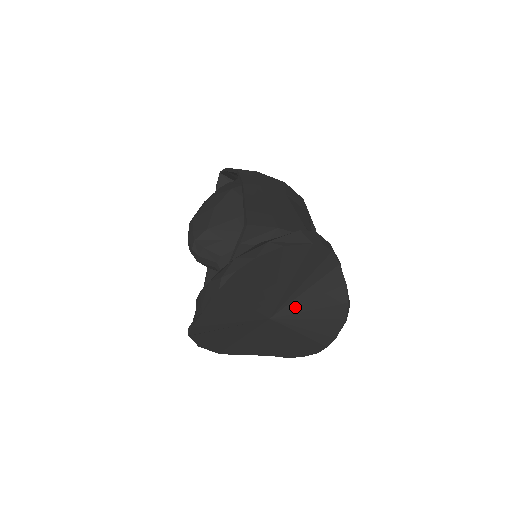
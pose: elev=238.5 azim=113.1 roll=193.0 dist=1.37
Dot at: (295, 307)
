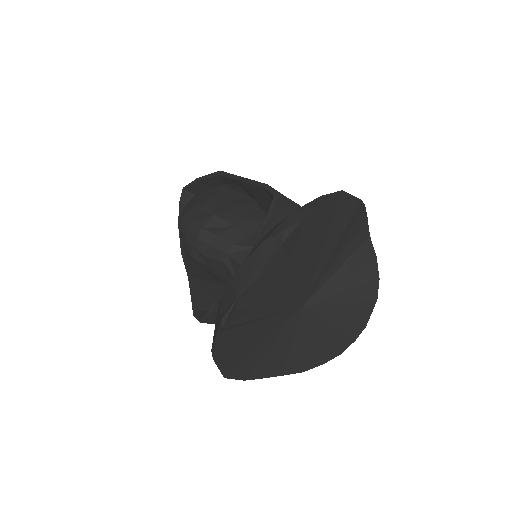
Dot at: (329, 289)
